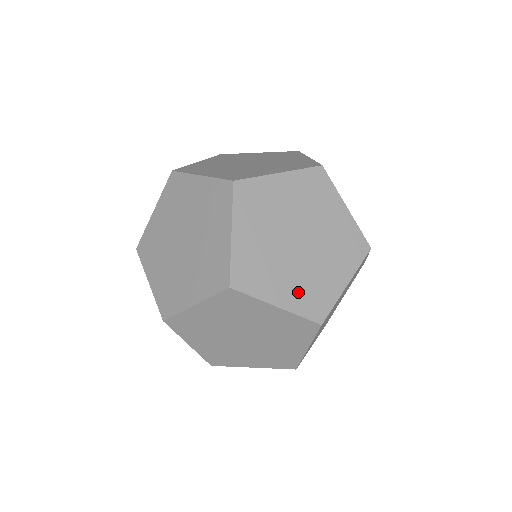
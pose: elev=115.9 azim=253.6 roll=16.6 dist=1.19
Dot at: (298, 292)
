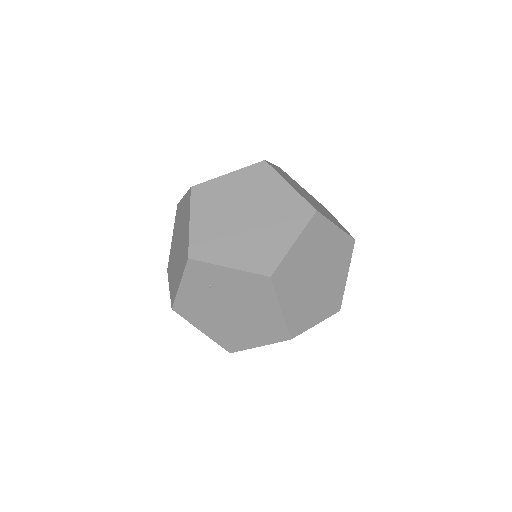
Dot at: (296, 309)
